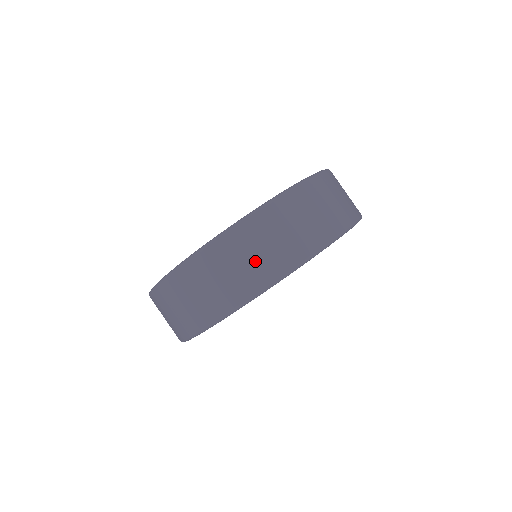
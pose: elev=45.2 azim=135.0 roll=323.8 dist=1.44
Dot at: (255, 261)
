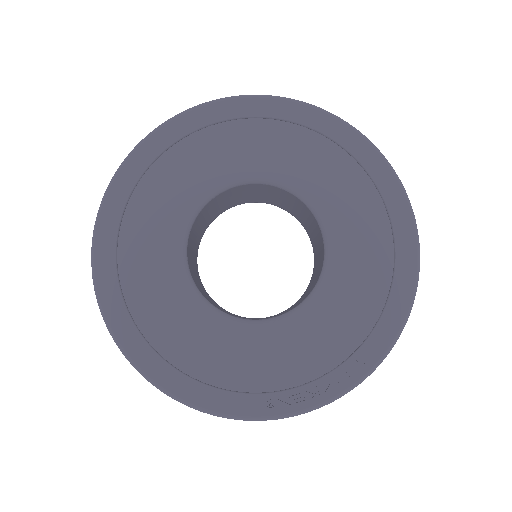
Dot at: occluded
